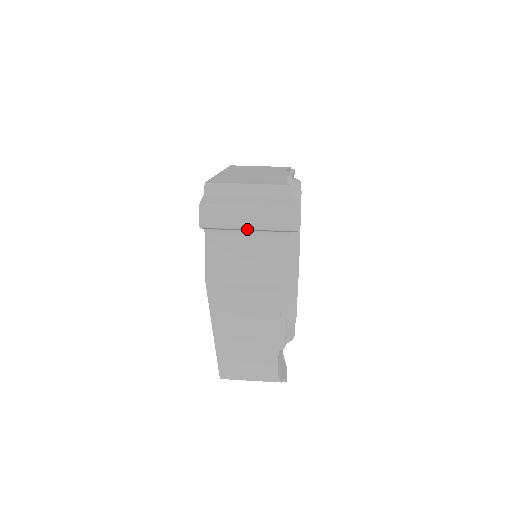
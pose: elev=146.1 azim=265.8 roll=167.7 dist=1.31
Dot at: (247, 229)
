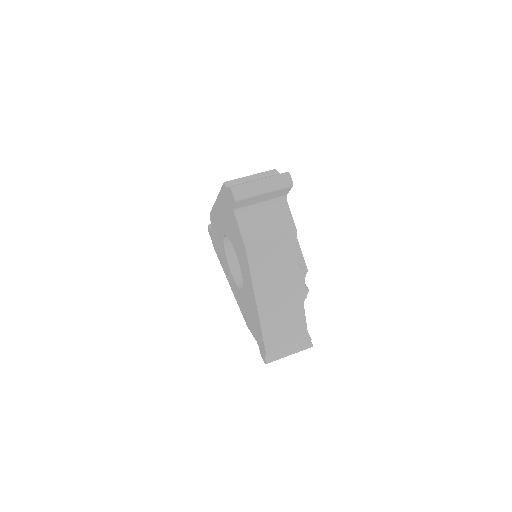
Dot at: (264, 194)
